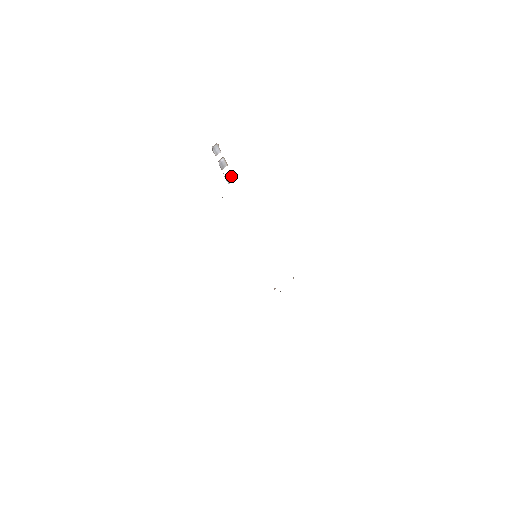
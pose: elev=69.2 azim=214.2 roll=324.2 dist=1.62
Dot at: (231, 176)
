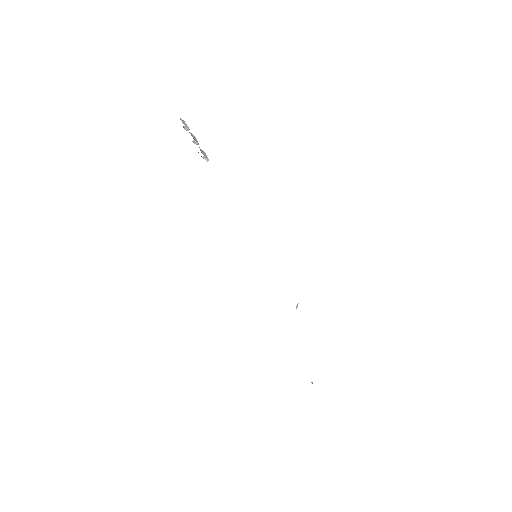
Dot at: (205, 154)
